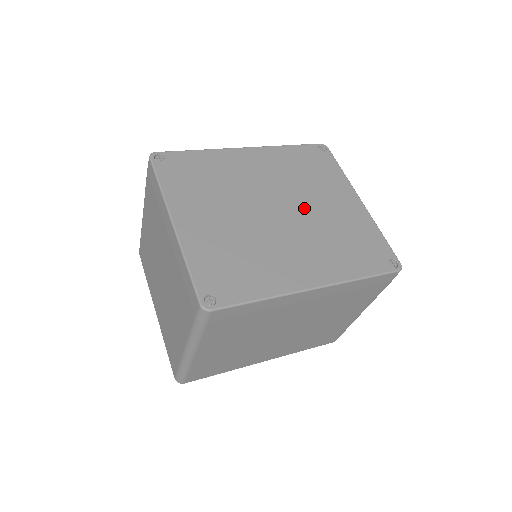
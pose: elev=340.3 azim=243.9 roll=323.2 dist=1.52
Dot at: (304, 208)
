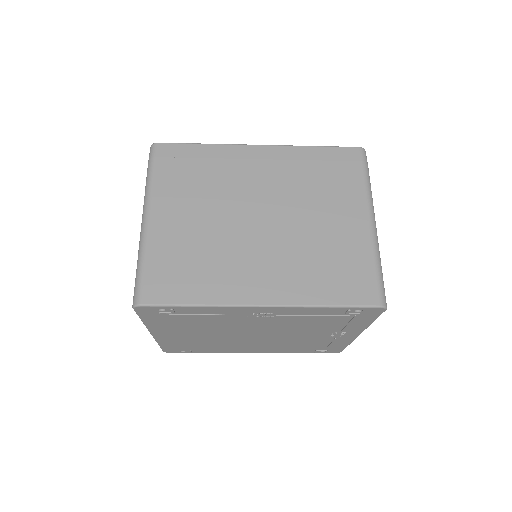
Dot at: occluded
